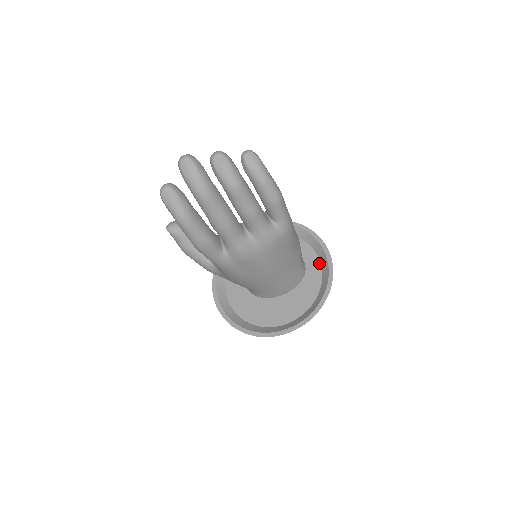
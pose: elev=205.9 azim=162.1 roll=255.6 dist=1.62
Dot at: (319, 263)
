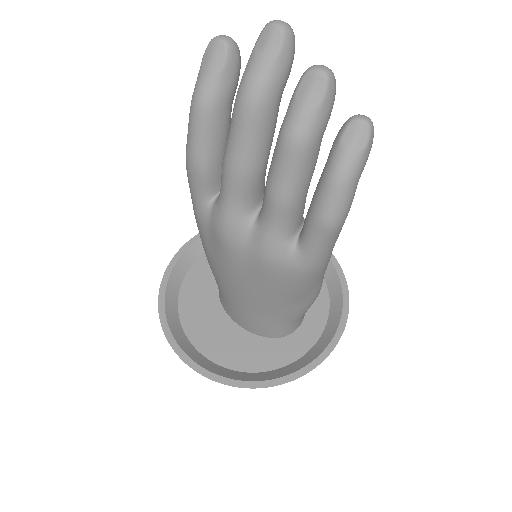
Dot at: (309, 347)
